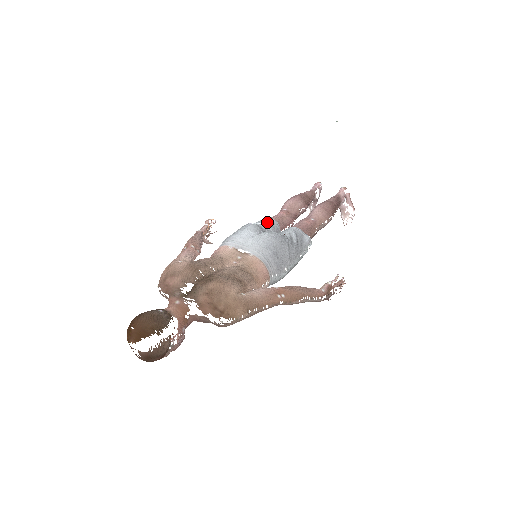
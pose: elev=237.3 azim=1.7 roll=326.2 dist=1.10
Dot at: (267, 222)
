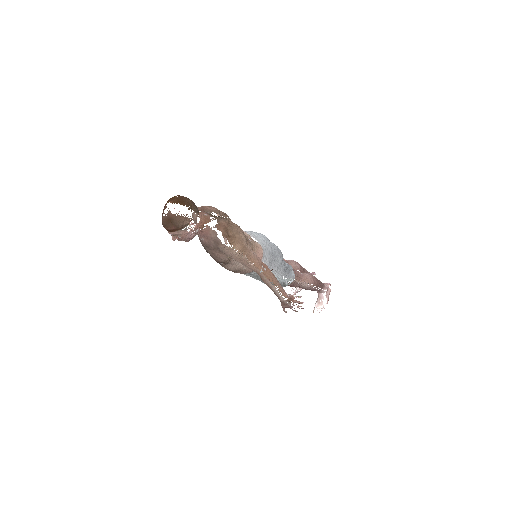
Dot at: occluded
